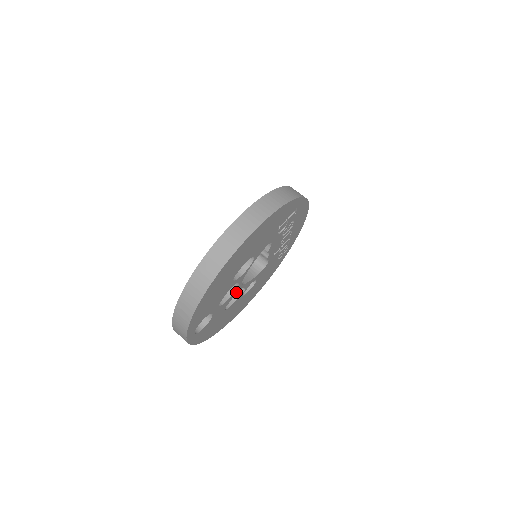
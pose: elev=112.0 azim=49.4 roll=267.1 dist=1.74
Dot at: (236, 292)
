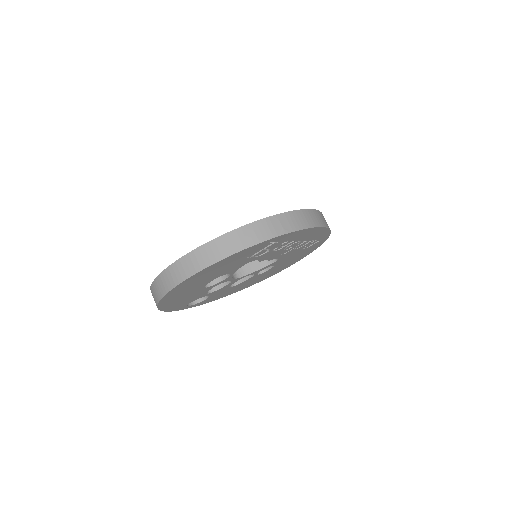
Dot at: (235, 281)
